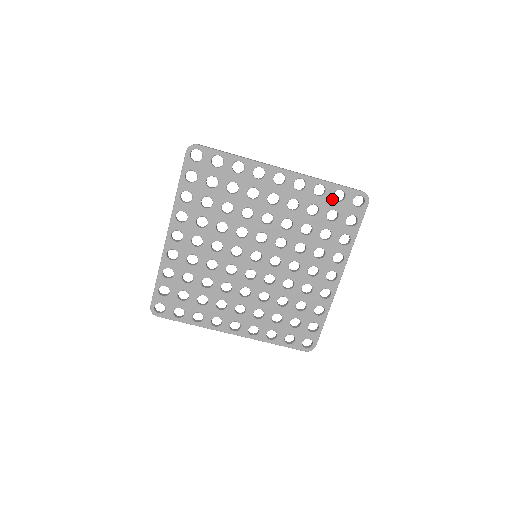
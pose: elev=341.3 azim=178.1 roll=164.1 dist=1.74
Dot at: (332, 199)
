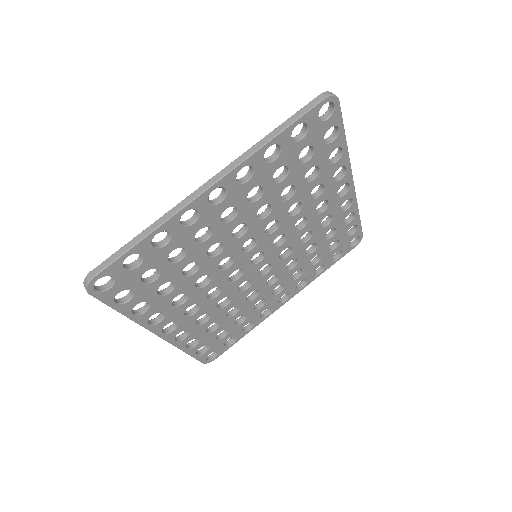
Dot at: (293, 144)
